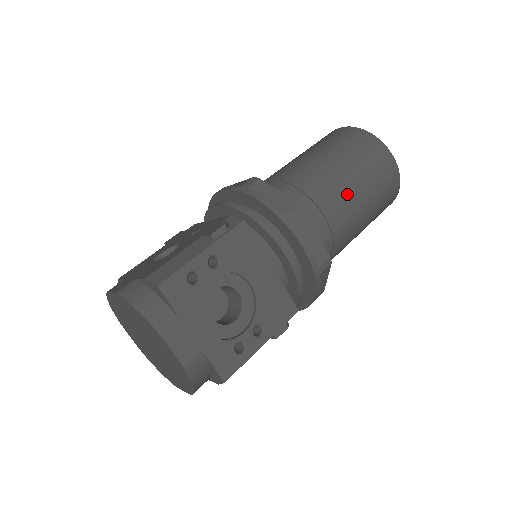
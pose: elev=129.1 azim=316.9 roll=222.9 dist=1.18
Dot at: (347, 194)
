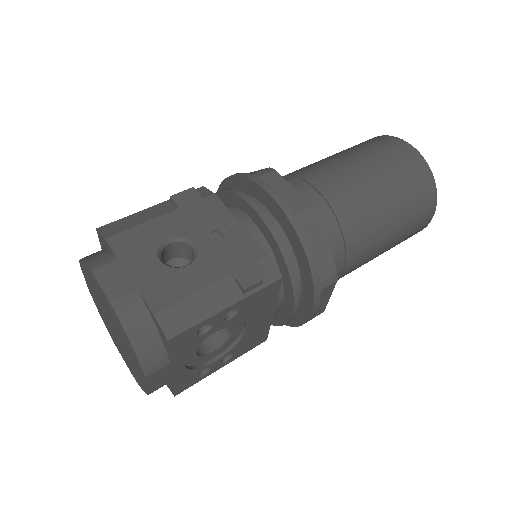
Dot at: (375, 250)
